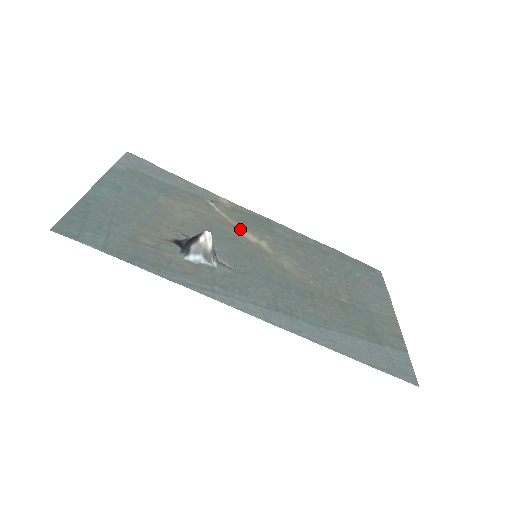
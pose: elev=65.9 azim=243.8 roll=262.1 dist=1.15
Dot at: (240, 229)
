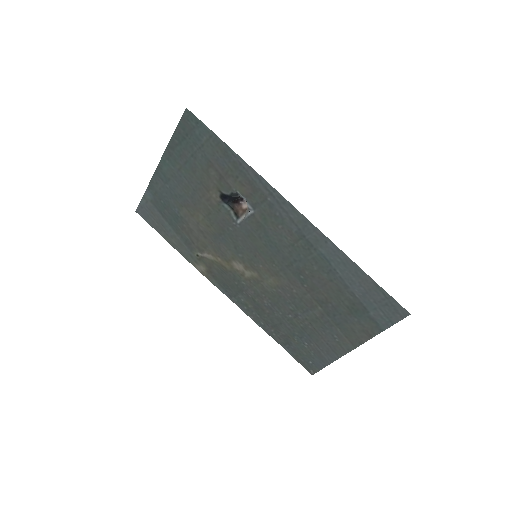
Dot at: (229, 262)
